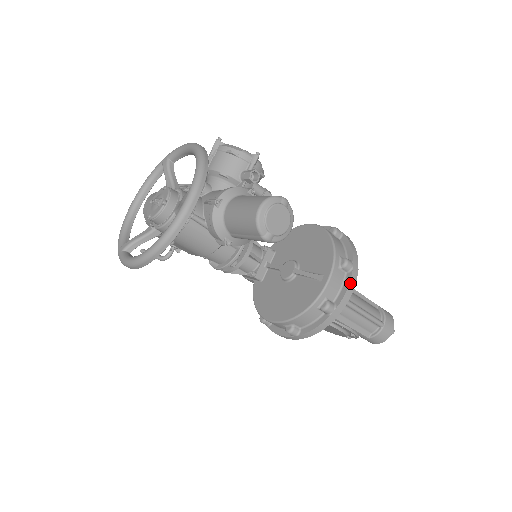
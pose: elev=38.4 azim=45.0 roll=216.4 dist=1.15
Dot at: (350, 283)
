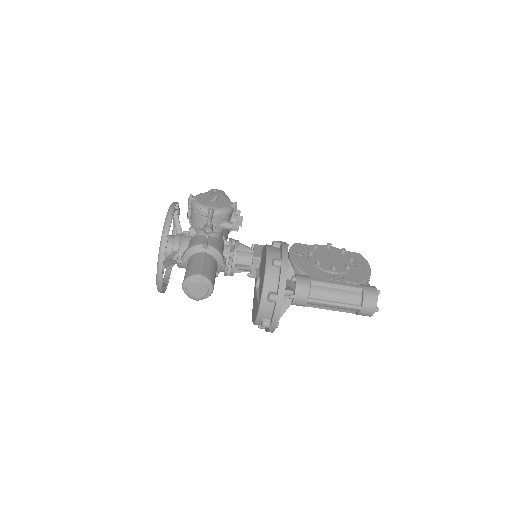
Dot at: (275, 312)
